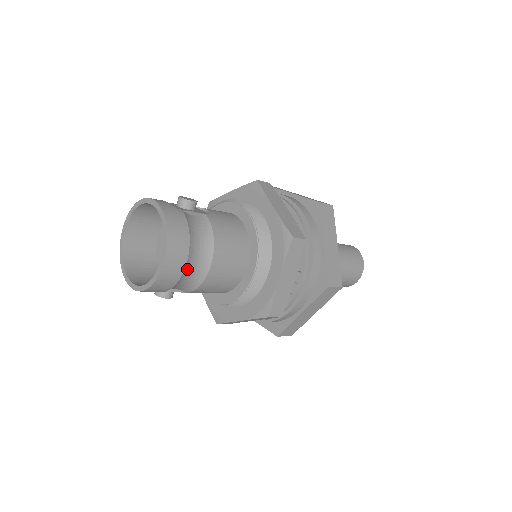
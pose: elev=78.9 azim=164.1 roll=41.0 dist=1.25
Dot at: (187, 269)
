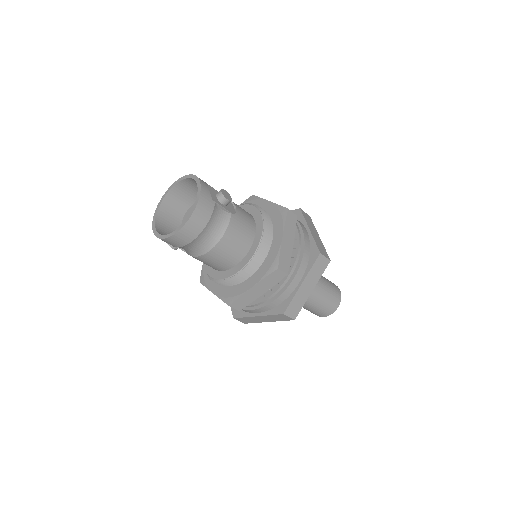
Dot at: (192, 243)
